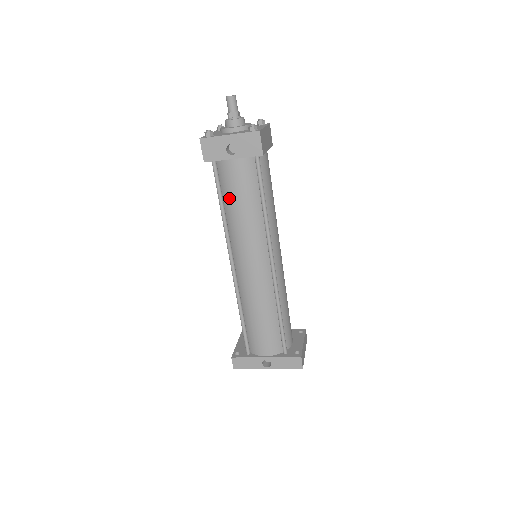
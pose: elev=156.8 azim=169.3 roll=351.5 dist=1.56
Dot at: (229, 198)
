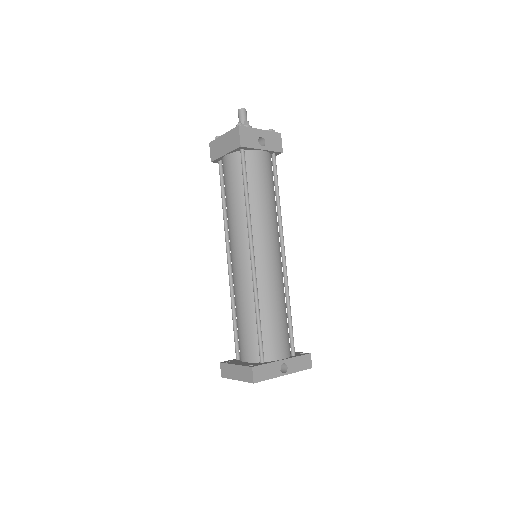
Dot at: (255, 185)
